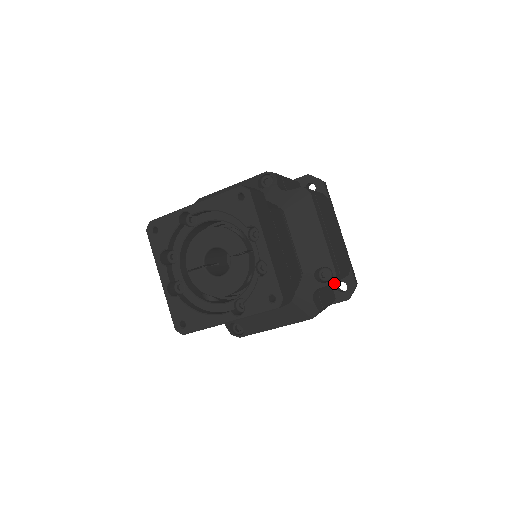
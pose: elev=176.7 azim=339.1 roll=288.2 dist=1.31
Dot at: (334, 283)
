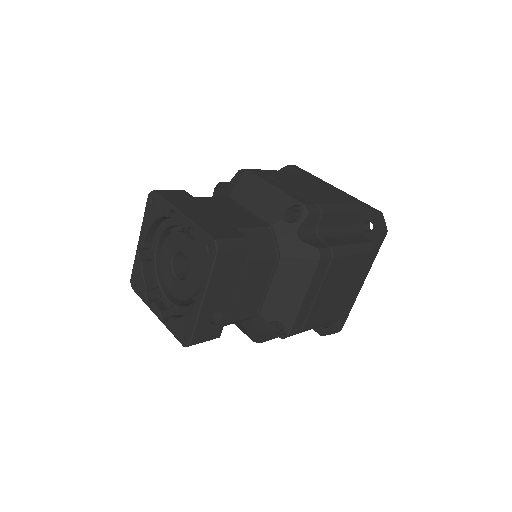
Dot at: (359, 230)
